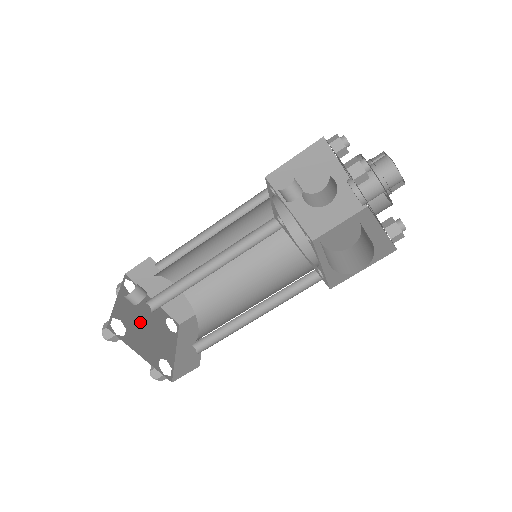
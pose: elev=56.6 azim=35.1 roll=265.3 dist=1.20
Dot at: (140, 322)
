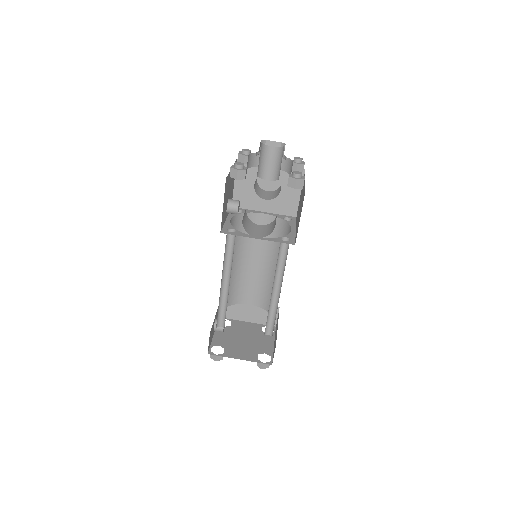
Dot at: (237, 340)
